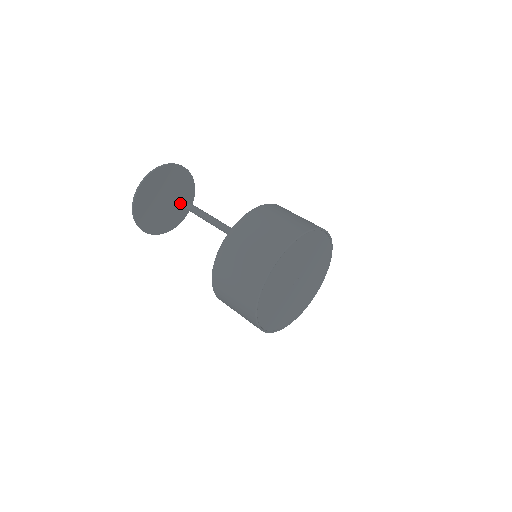
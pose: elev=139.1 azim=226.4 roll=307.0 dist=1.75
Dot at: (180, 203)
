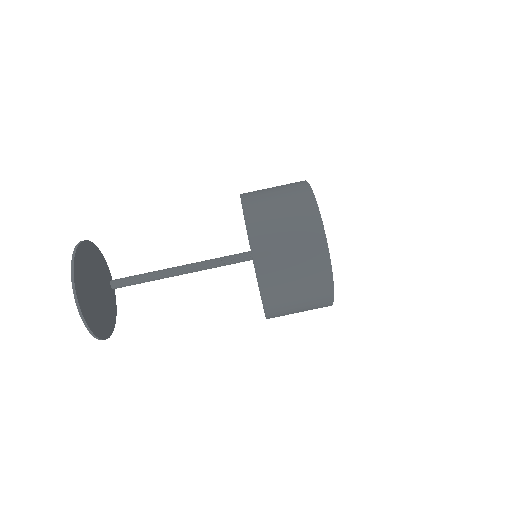
Dot at: (105, 285)
